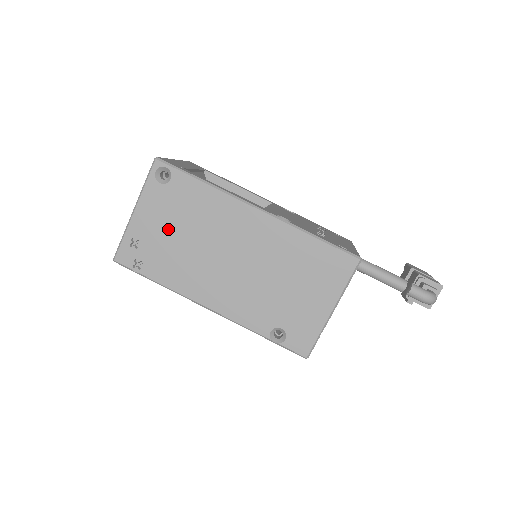
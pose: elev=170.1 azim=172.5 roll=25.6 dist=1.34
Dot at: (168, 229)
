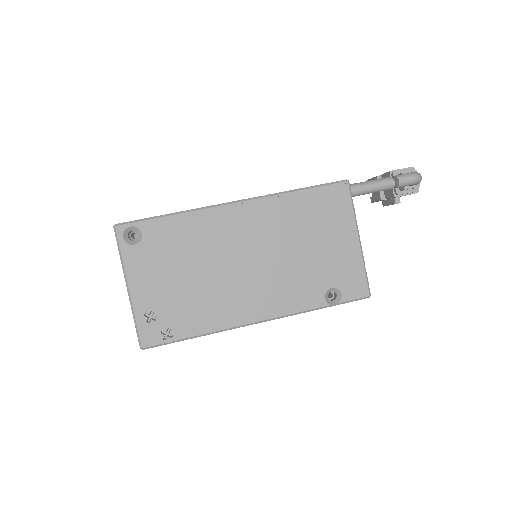
Dot at: (171, 280)
